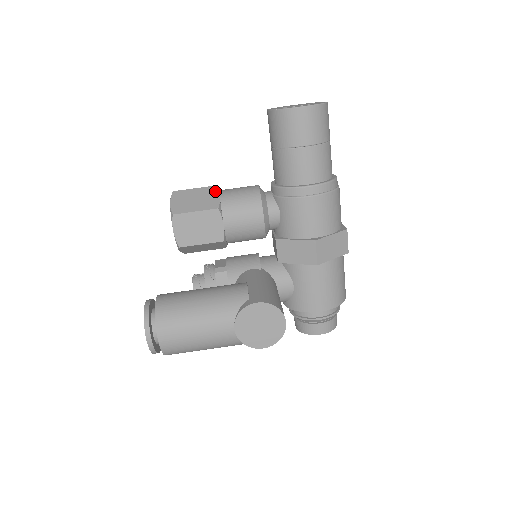
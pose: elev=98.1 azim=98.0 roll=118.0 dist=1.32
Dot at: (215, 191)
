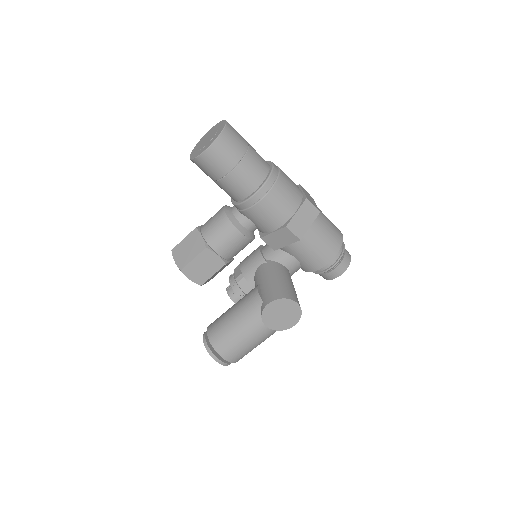
Dot at: (197, 233)
